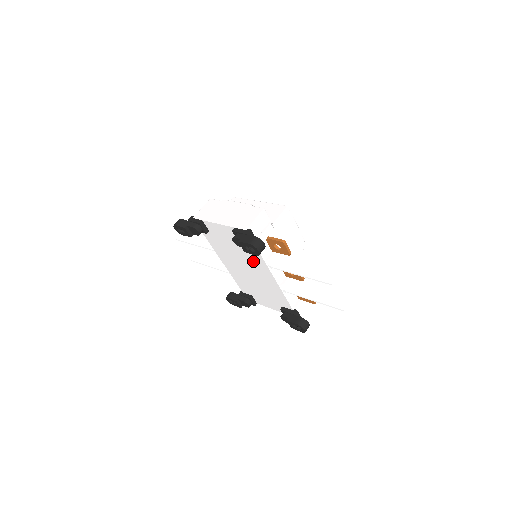
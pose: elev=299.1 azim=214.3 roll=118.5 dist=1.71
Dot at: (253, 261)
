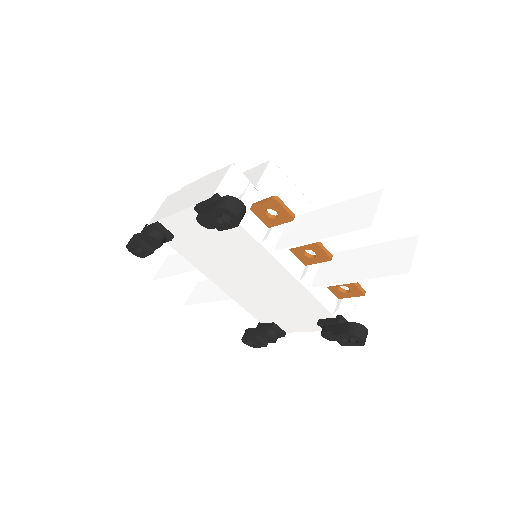
Dot at: (247, 255)
